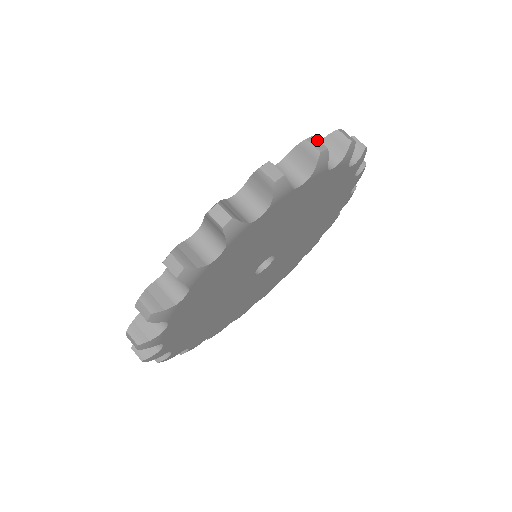
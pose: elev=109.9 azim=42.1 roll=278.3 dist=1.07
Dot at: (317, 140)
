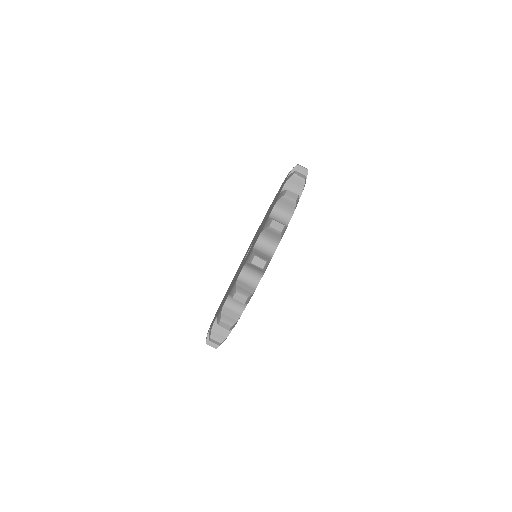
Dot at: (224, 323)
